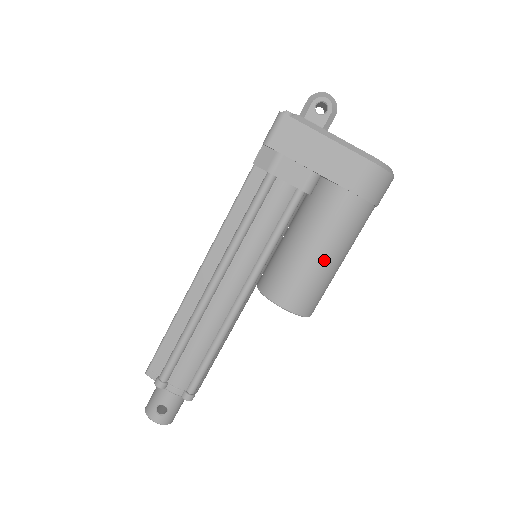
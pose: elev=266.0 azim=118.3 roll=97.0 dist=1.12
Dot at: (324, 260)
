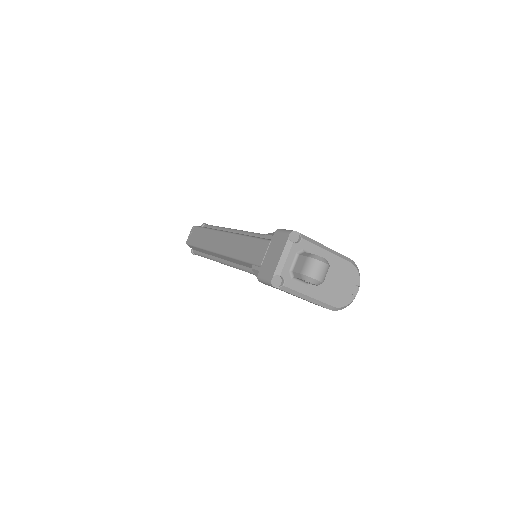
Dot at: occluded
